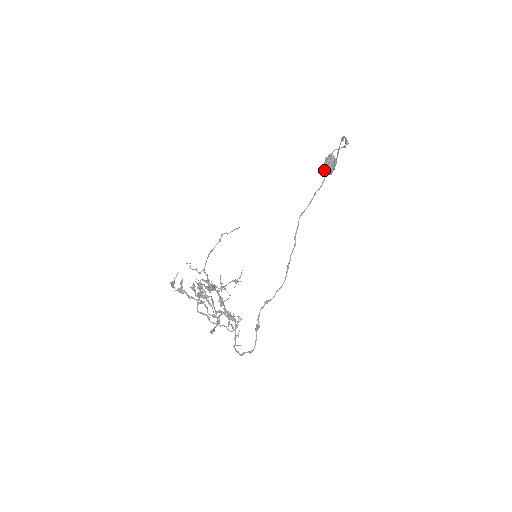
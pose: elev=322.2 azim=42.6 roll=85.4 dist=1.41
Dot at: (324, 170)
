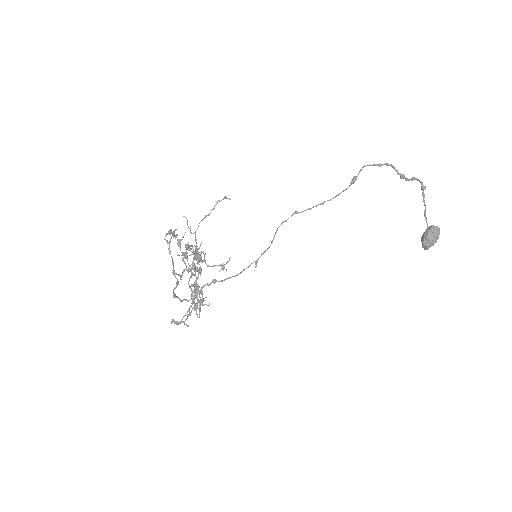
Dot at: (421, 241)
